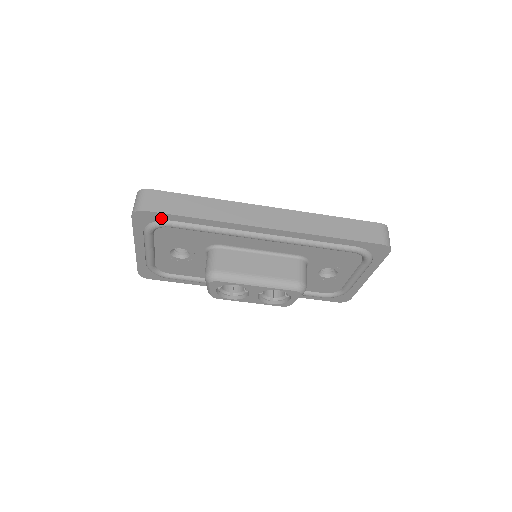
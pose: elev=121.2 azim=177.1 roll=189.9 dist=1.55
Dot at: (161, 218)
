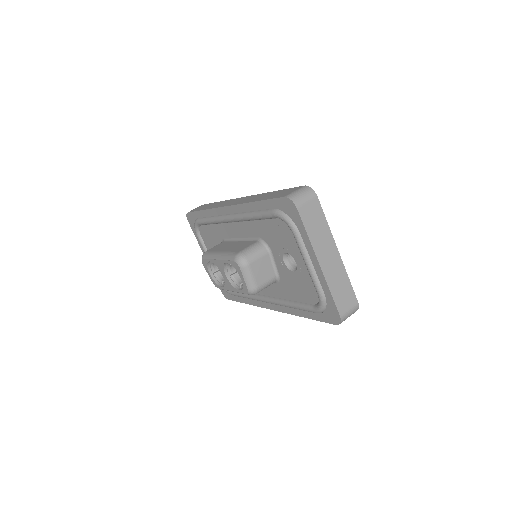
Dot at: (195, 217)
